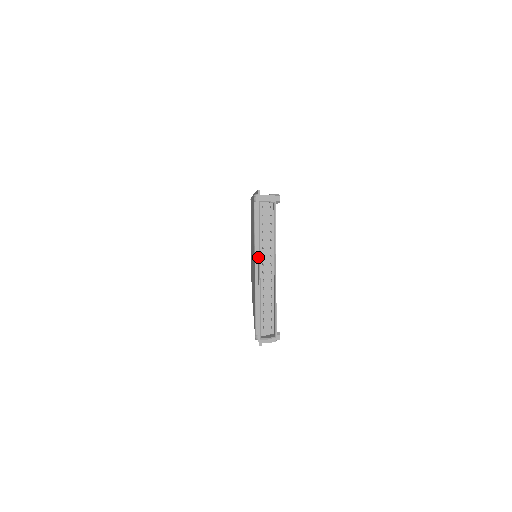
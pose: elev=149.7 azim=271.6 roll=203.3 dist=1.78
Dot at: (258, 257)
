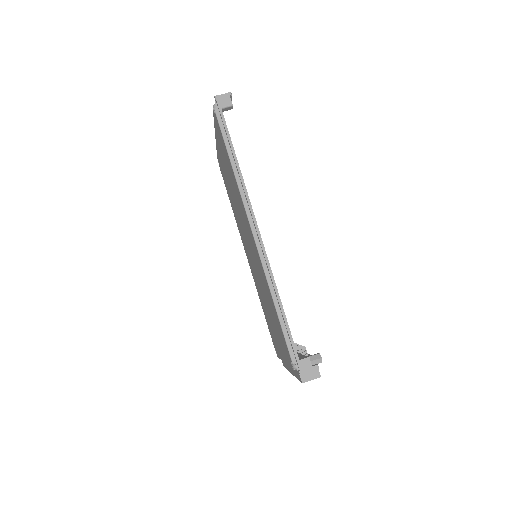
Dot at: (292, 374)
